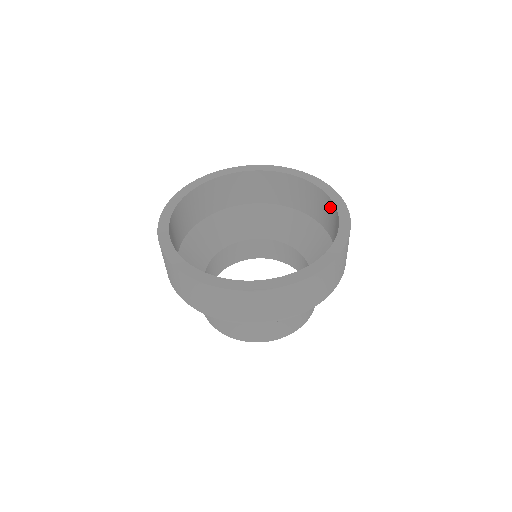
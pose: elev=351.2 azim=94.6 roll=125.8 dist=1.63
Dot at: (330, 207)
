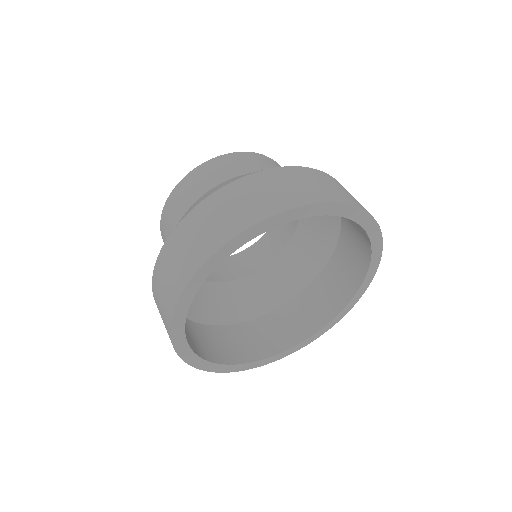
Dot at: (363, 237)
